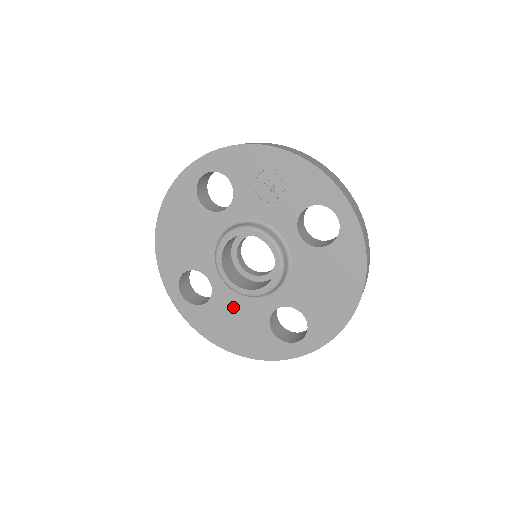
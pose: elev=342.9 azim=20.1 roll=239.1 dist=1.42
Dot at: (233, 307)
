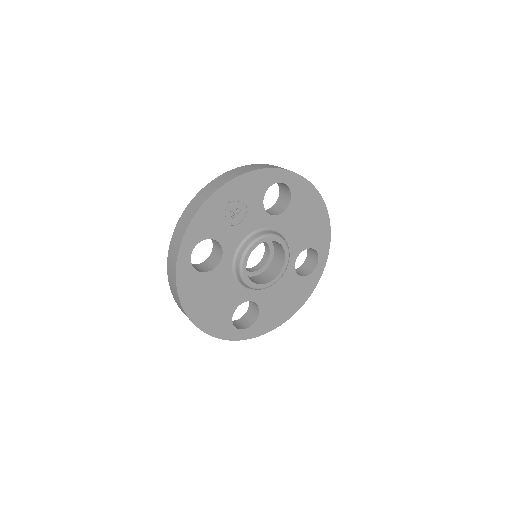
Dot at: (274, 294)
